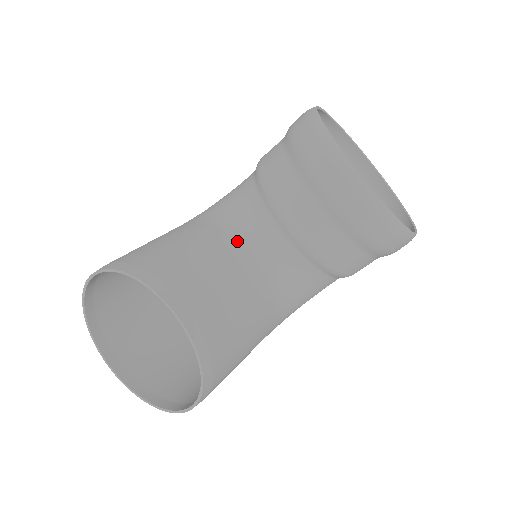
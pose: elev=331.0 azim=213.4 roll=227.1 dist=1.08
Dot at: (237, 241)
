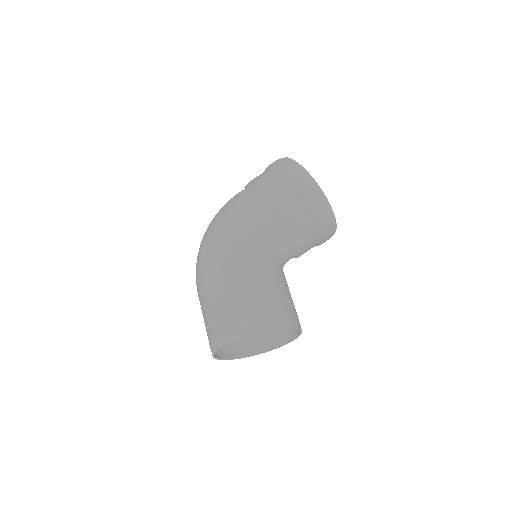
Dot at: (281, 269)
